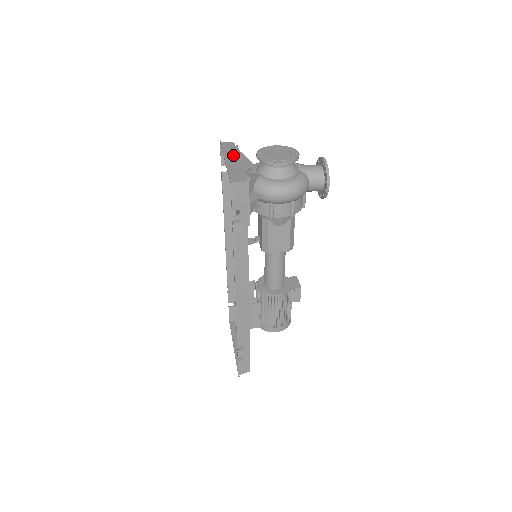
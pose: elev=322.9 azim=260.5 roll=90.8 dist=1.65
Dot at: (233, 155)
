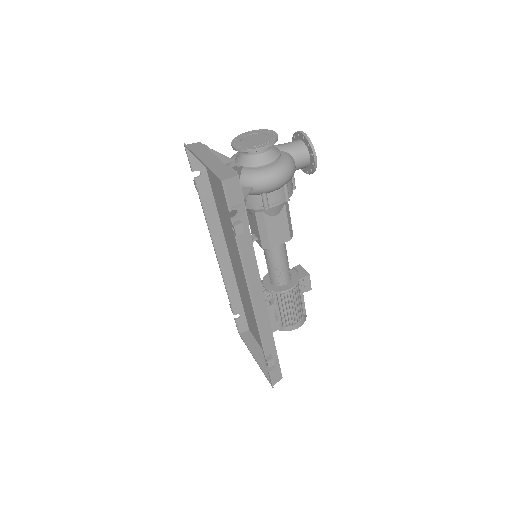
Dot at: (206, 154)
